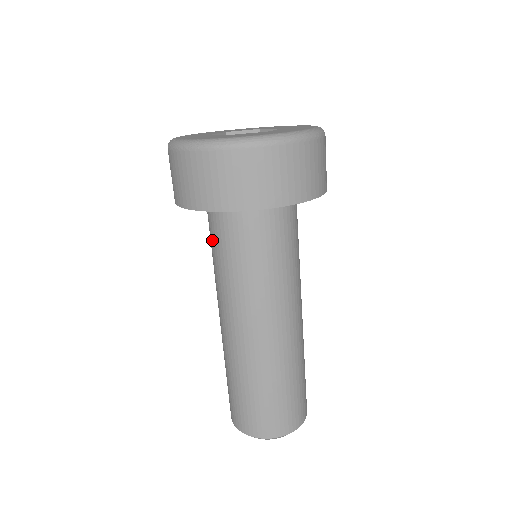
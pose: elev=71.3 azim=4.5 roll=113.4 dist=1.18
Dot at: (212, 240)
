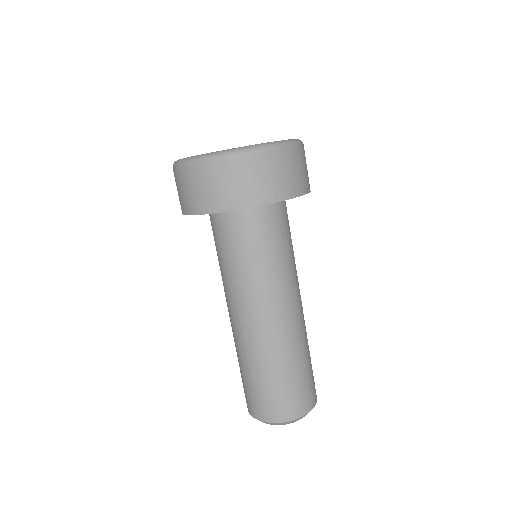
Dot at: (246, 243)
